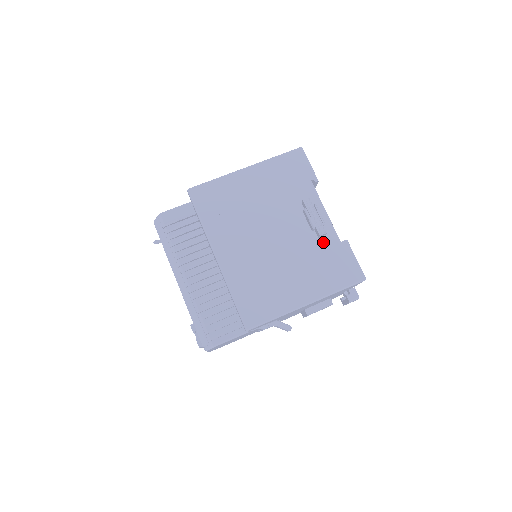
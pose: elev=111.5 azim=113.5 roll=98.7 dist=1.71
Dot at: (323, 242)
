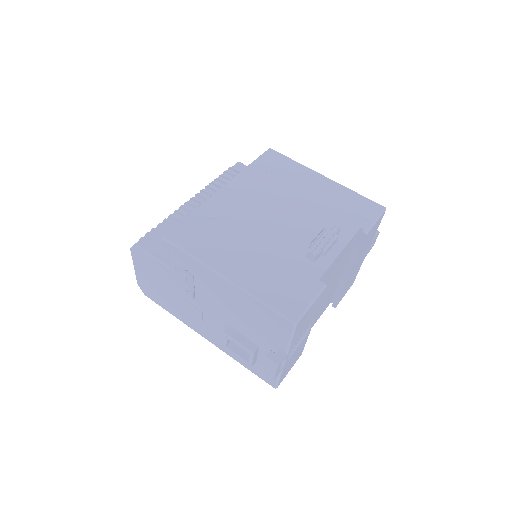
Dot at: (305, 263)
